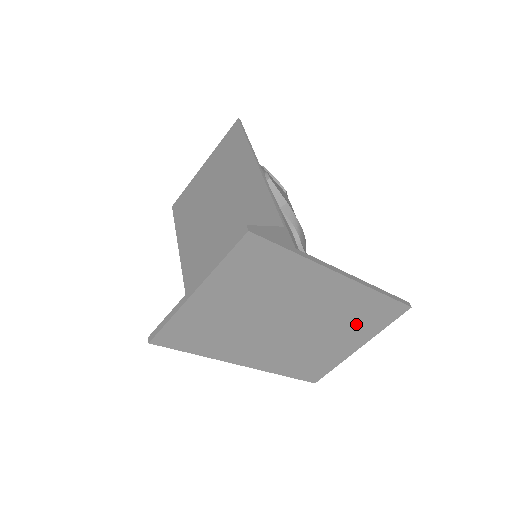
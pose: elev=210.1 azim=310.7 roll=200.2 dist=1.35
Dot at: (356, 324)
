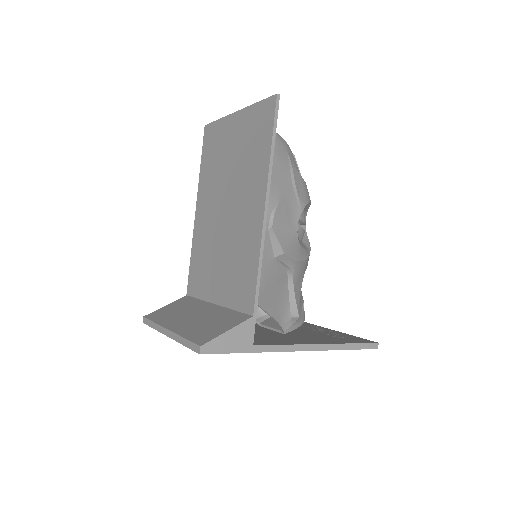
Dot at: occluded
